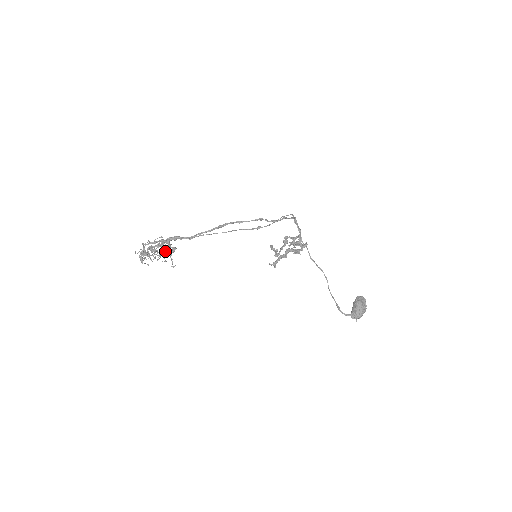
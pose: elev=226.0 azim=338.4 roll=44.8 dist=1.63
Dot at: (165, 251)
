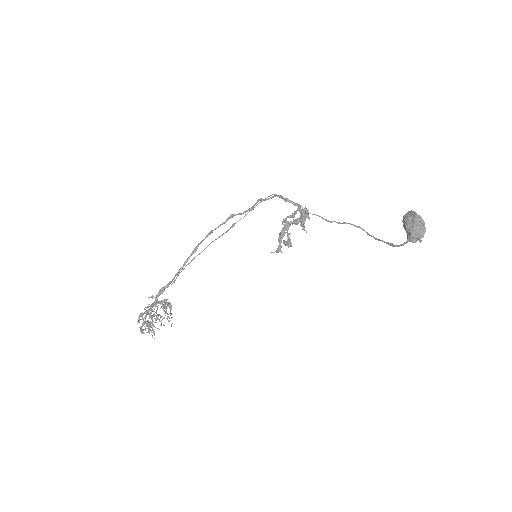
Dot at: (151, 307)
